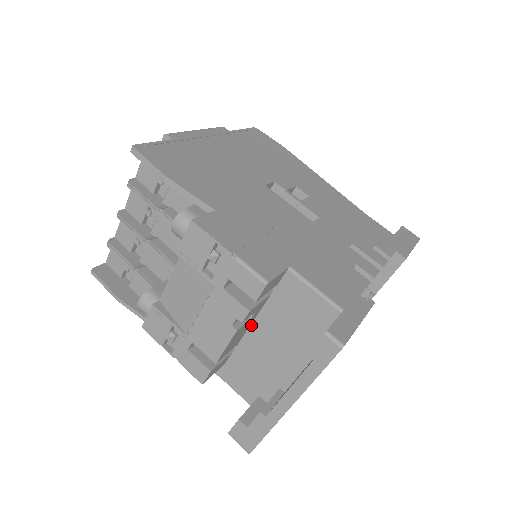
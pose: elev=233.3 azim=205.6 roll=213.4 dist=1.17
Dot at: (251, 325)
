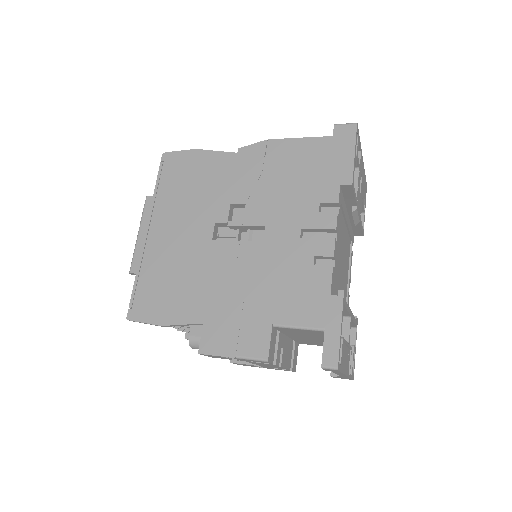
Dot at: (288, 337)
